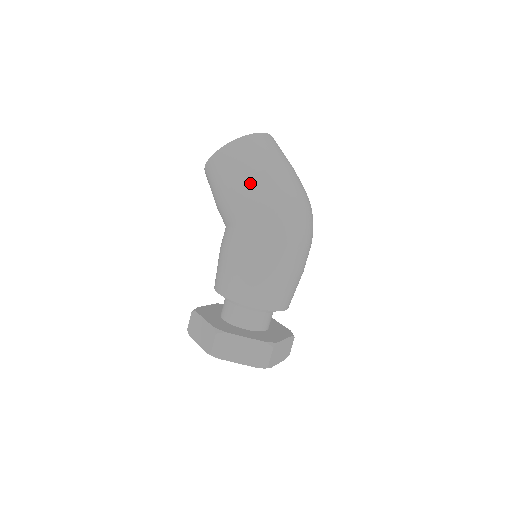
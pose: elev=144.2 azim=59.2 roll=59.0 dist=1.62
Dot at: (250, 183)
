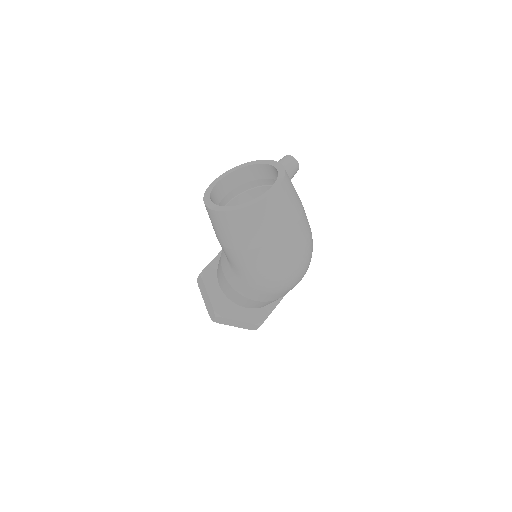
Dot at: (244, 256)
